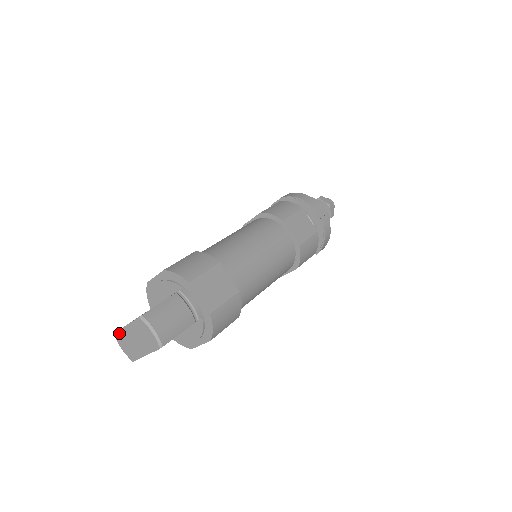
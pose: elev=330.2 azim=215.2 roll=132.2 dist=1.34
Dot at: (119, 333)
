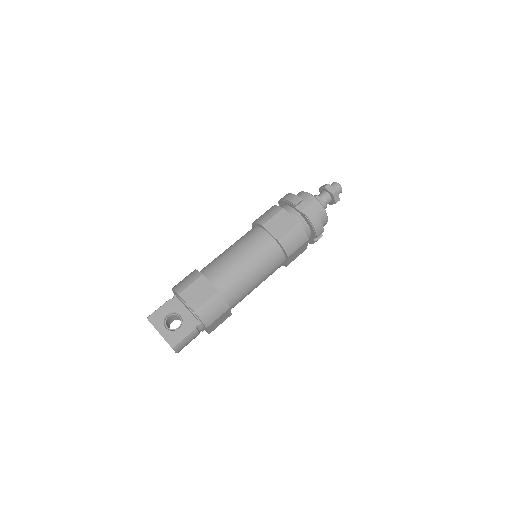
Dot at: (152, 324)
